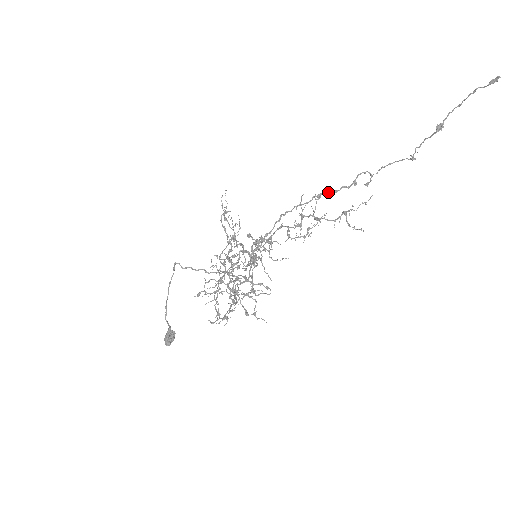
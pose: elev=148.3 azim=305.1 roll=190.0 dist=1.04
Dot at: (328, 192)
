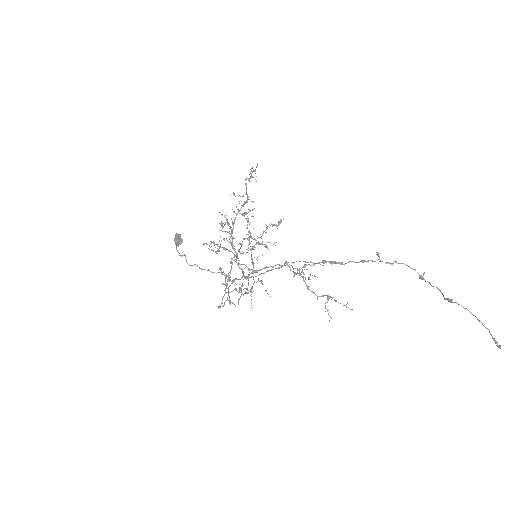
Dot at: occluded
